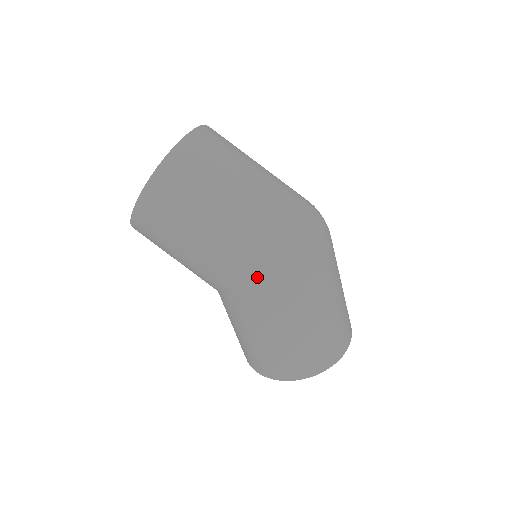
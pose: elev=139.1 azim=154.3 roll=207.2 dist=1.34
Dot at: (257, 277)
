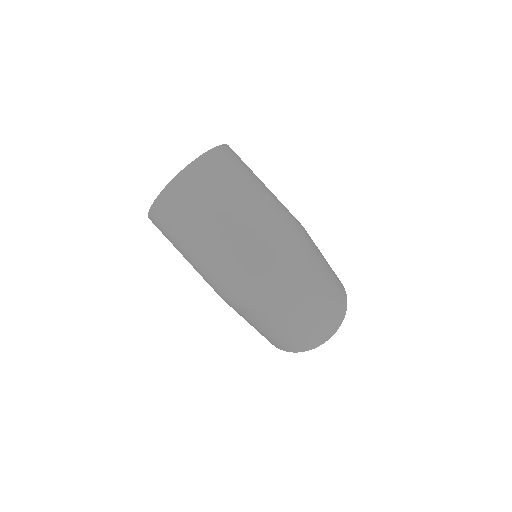
Dot at: (224, 297)
